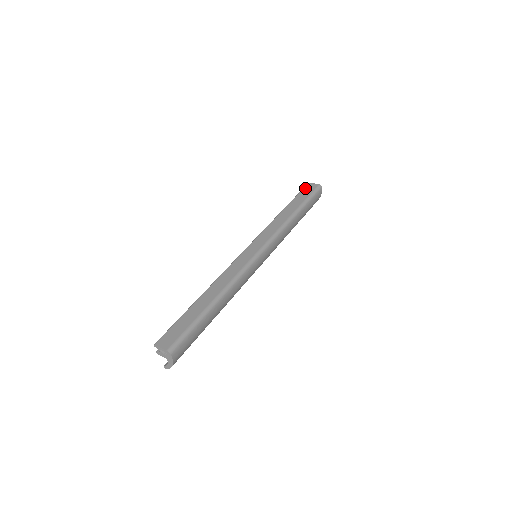
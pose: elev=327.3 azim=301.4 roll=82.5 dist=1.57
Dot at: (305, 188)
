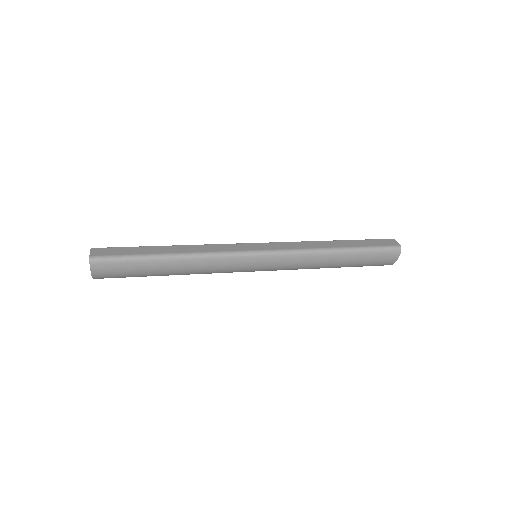
Dot at: (381, 239)
